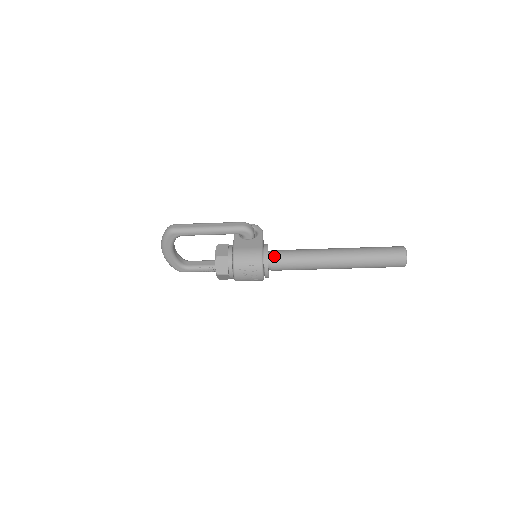
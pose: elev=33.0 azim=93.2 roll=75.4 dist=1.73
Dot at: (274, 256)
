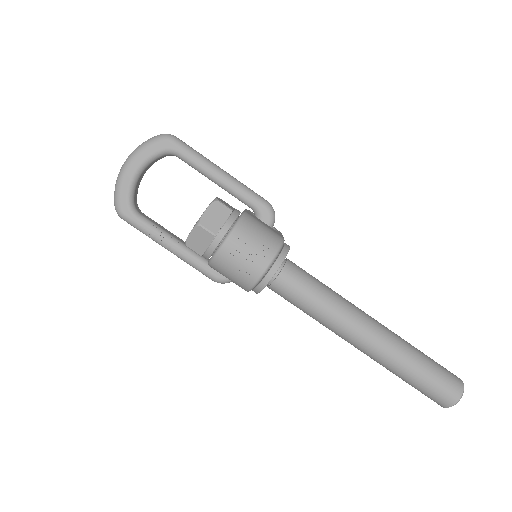
Dot at: (291, 263)
